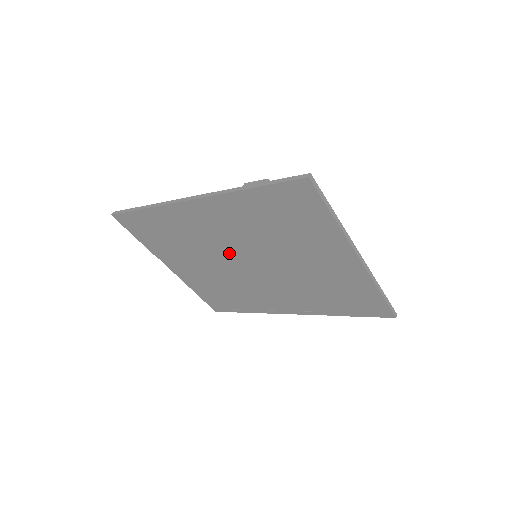
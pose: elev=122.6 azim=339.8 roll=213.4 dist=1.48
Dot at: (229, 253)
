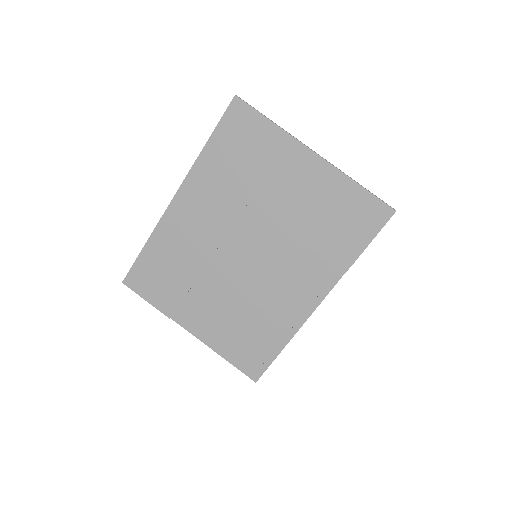
Dot at: (226, 248)
